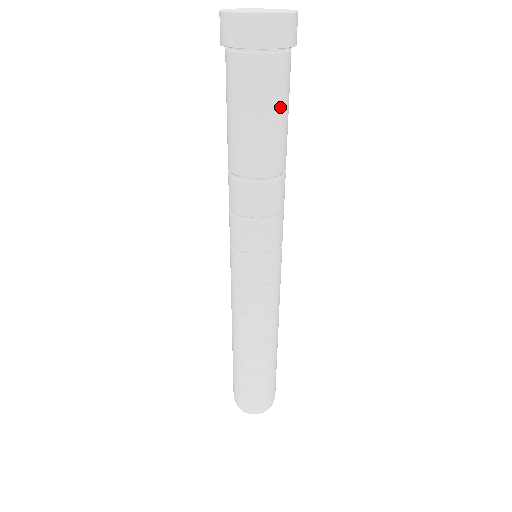
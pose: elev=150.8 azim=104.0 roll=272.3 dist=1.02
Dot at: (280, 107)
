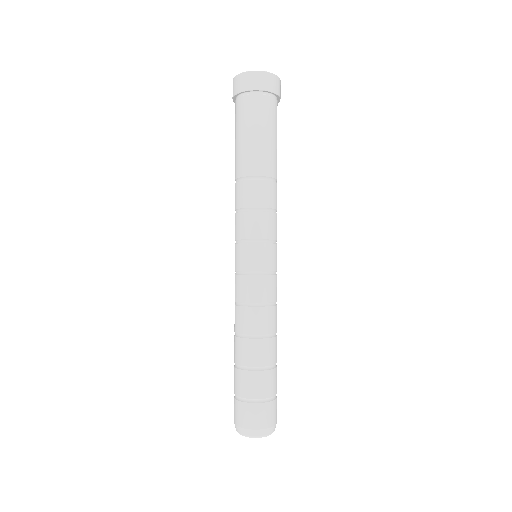
Dot at: (274, 131)
